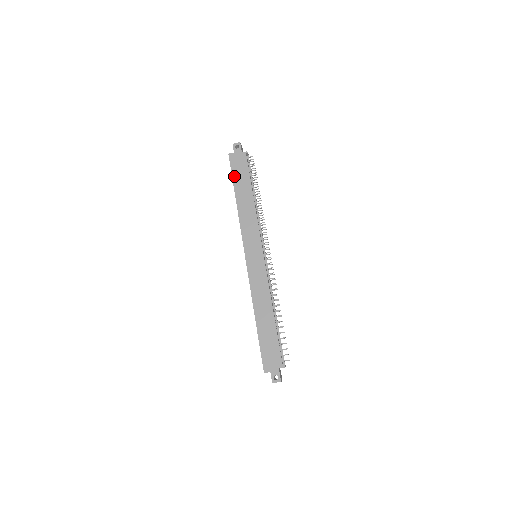
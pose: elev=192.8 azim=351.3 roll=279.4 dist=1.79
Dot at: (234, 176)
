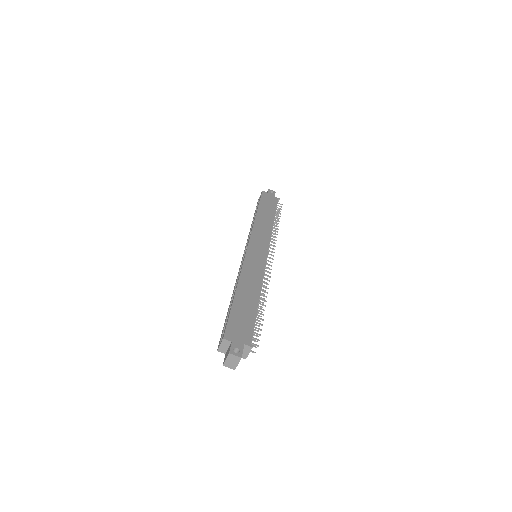
Dot at: (262, 202)
